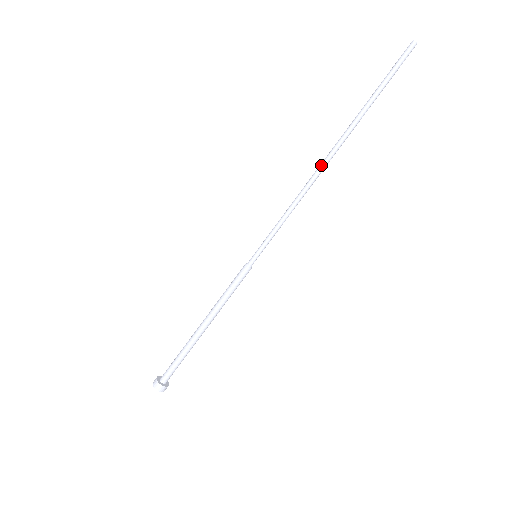
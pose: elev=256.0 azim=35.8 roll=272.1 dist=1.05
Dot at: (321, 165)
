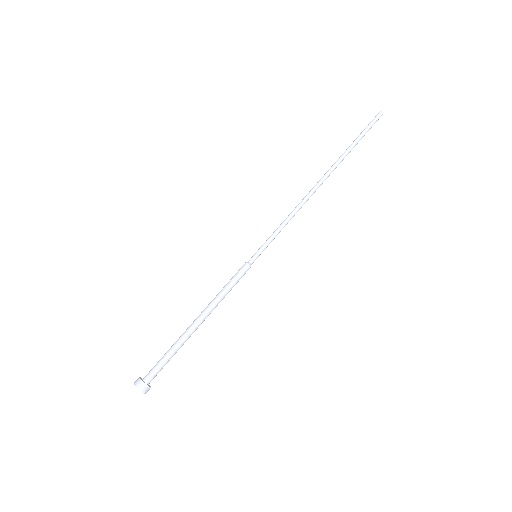
Dot at: (314, 186)
